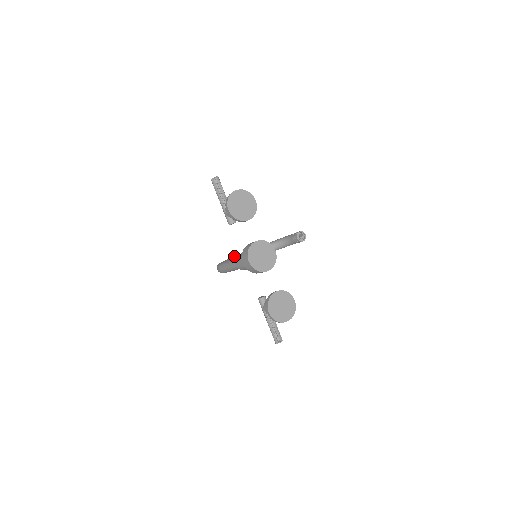
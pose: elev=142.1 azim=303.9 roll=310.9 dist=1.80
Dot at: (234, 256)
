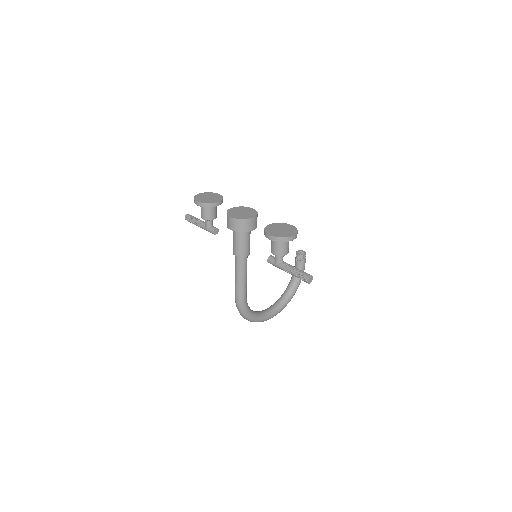
Dot at: occluded
